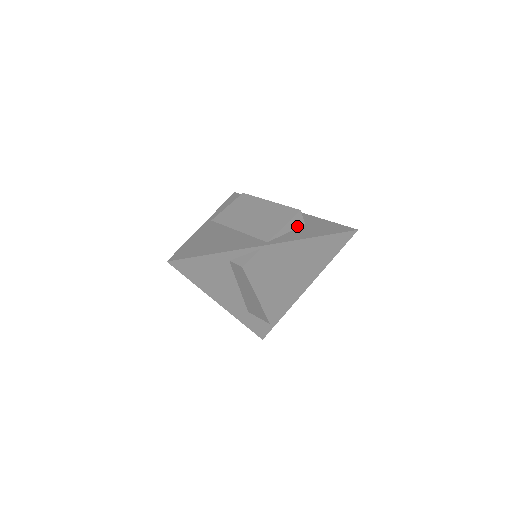
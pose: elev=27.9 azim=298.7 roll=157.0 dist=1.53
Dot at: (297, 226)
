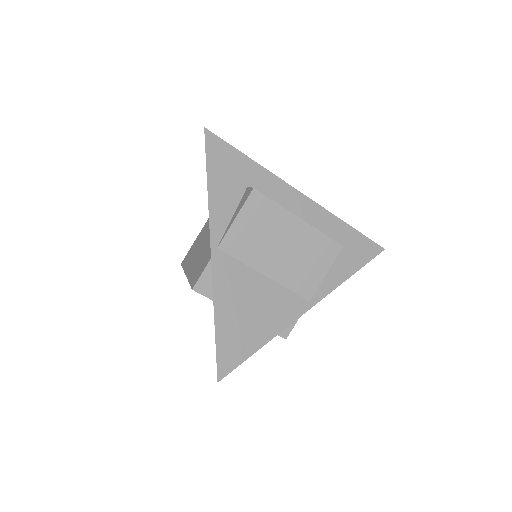
Dot at: occluded
